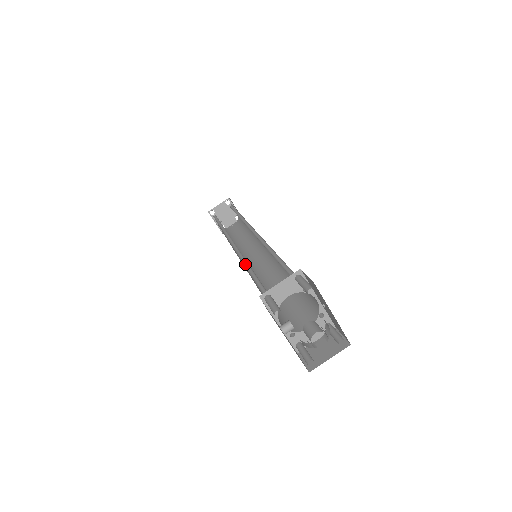
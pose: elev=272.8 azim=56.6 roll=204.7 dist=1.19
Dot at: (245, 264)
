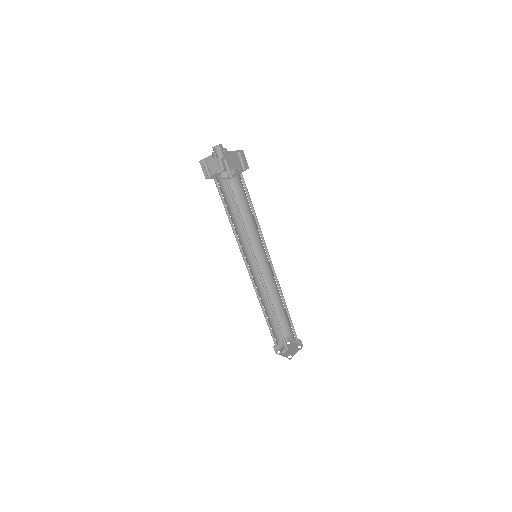
Dot at: (239, 243)
